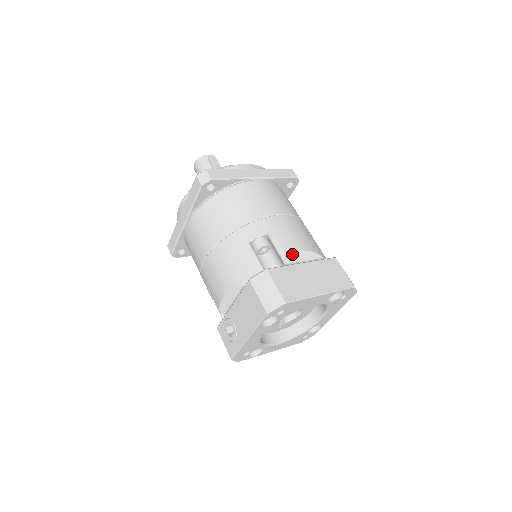
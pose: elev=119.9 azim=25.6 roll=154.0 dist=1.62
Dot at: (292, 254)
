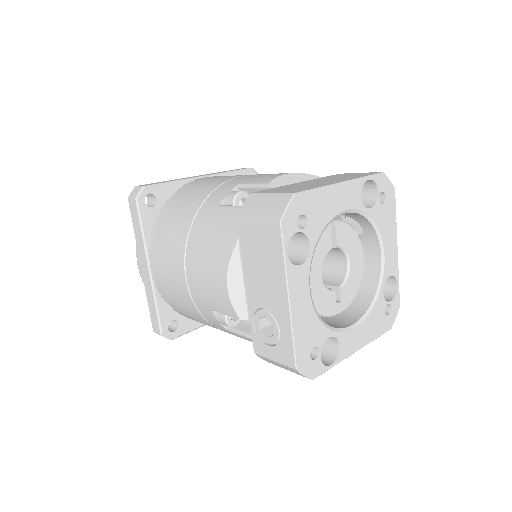
Dot at: (277, 178)
